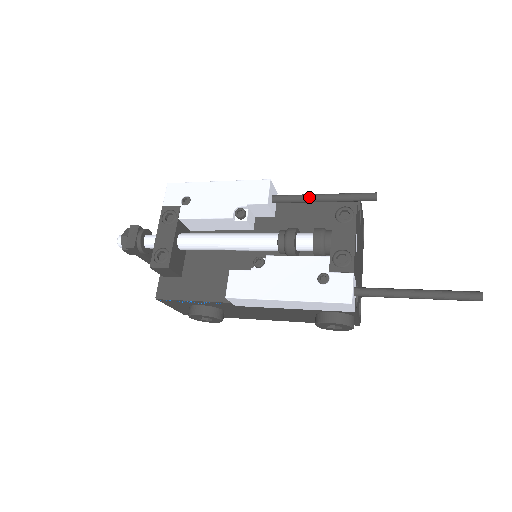
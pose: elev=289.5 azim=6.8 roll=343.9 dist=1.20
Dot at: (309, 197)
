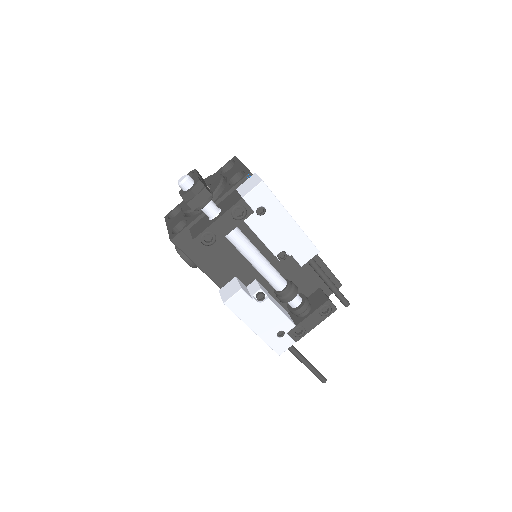
Dot at: (323, 276)
